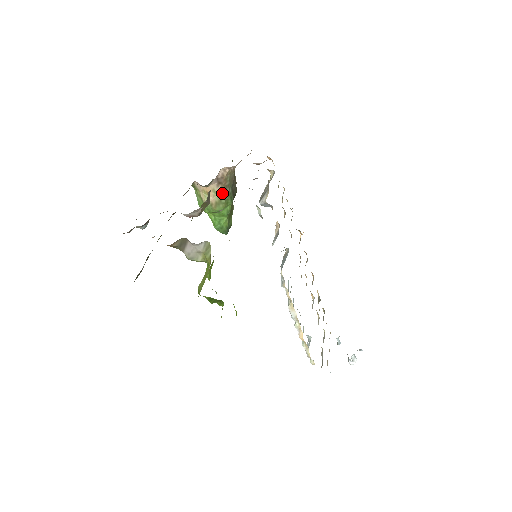
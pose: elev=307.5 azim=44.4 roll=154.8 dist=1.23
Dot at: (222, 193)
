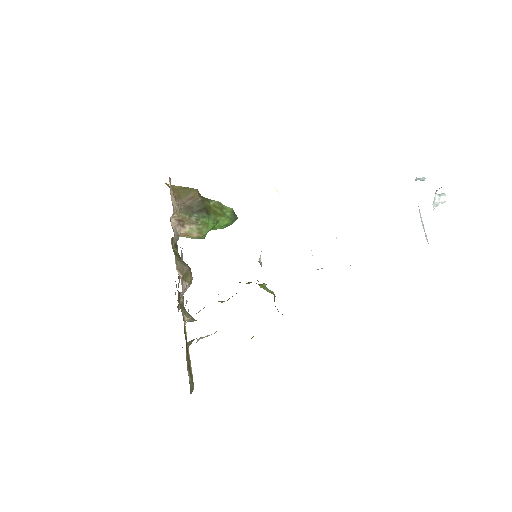
Dot at: (193, 226)
